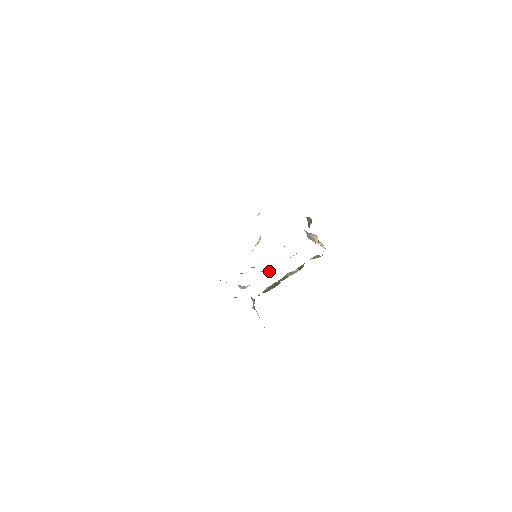
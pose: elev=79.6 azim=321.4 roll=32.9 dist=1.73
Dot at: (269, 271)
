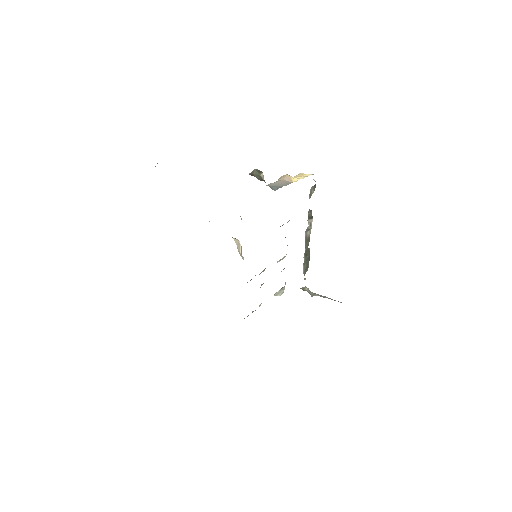
Dot at: occluded
